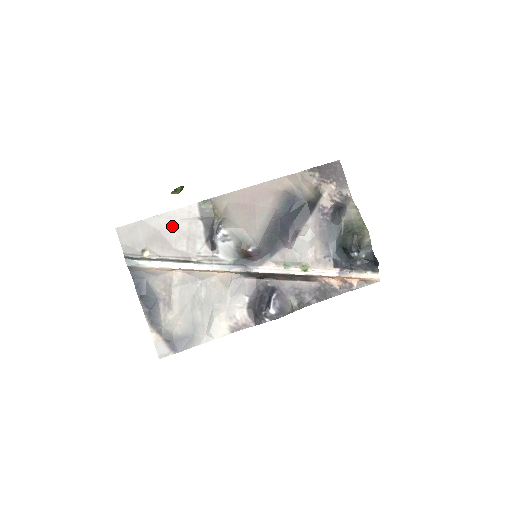
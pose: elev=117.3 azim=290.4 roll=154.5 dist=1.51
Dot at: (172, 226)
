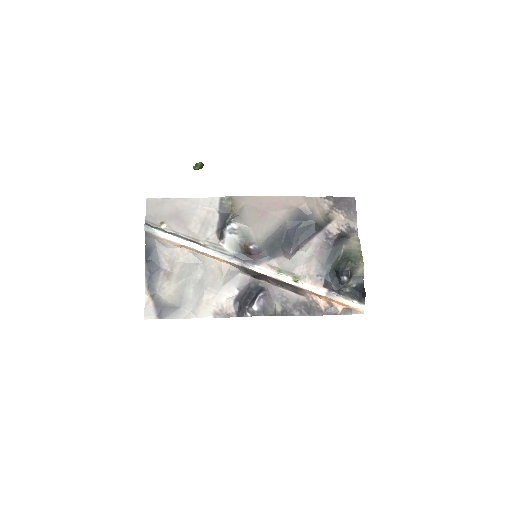
Dot at: (193, 210)
